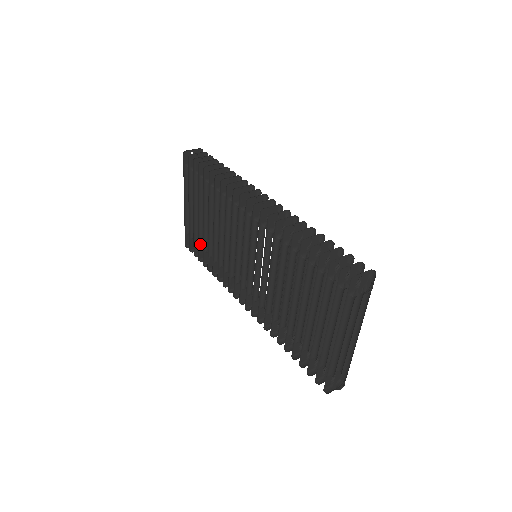
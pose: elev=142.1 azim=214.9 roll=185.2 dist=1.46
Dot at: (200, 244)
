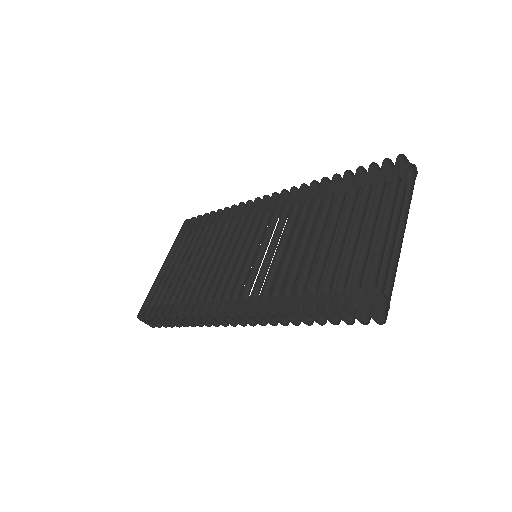
Dot at: (166, 298)
